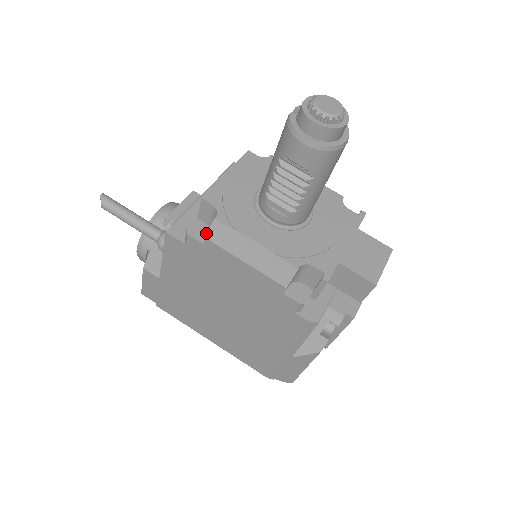
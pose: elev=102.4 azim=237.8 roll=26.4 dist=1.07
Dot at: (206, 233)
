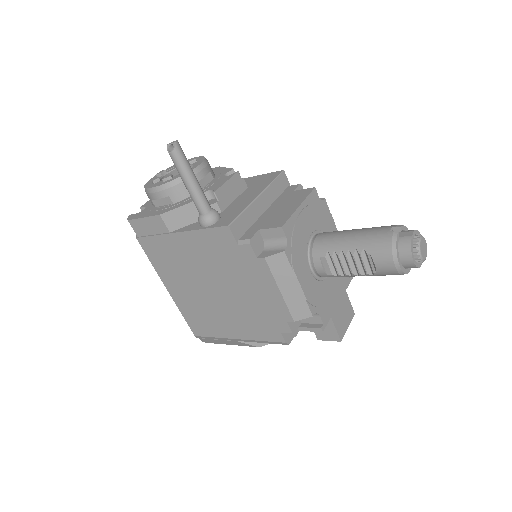
Dot at: (261, 247)
